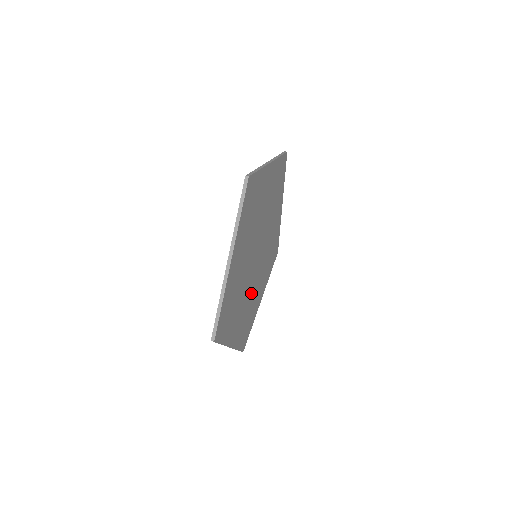
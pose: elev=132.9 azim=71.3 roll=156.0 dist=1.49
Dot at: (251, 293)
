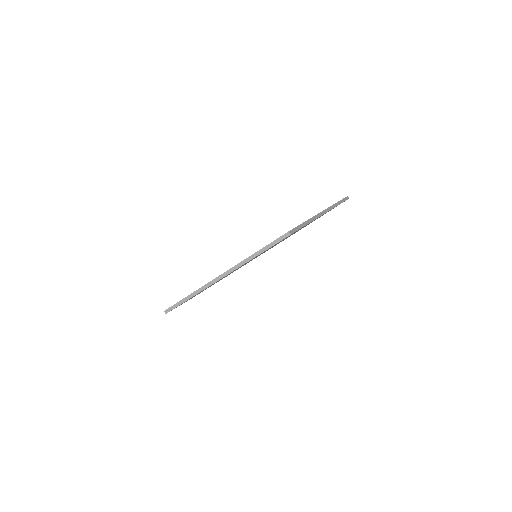
Dot at: occluded
